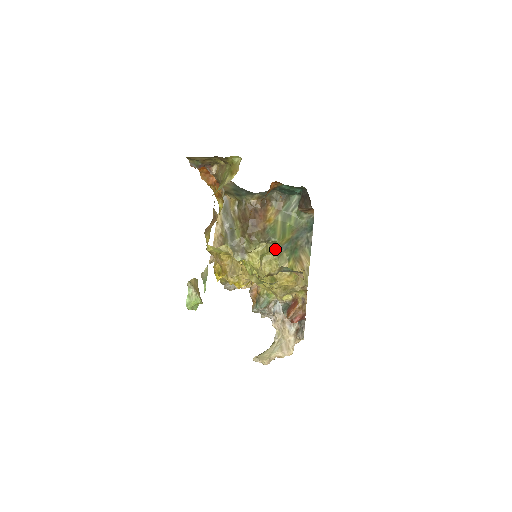
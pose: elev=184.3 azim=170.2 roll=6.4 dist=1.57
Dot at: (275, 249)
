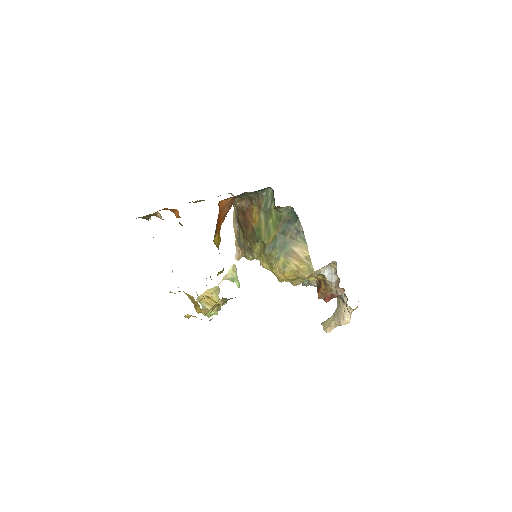
Dot at: (264, 250)
